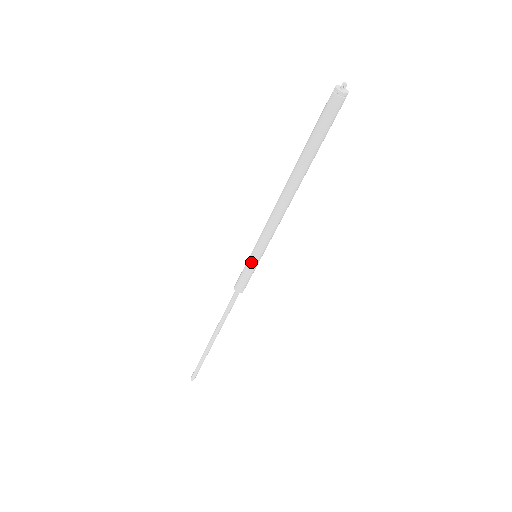
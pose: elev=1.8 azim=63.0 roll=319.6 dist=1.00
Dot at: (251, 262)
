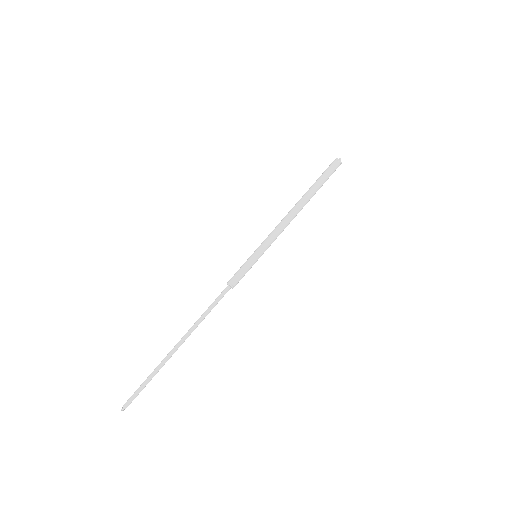
Dot at: (253, 258)
